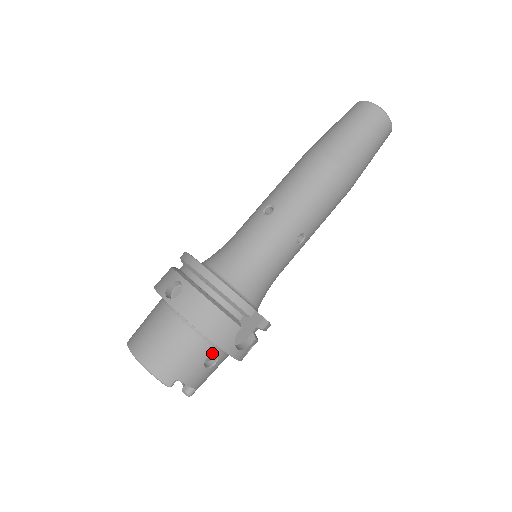
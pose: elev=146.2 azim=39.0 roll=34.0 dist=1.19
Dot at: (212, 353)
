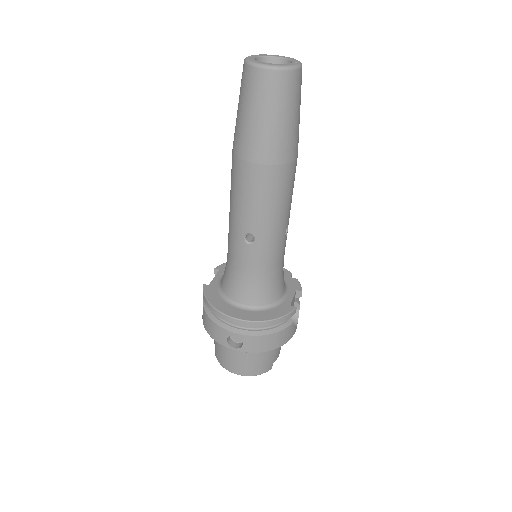
Dot at: occluded
